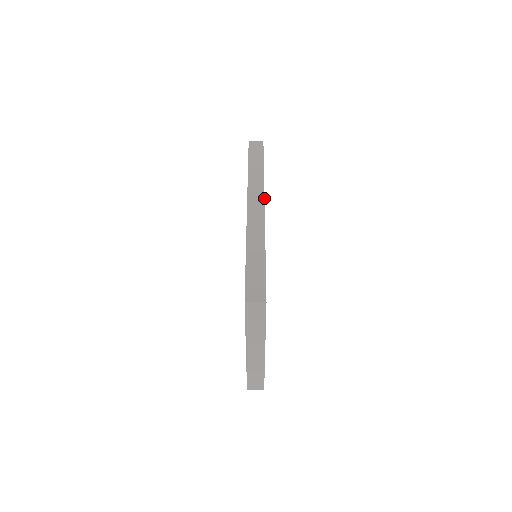
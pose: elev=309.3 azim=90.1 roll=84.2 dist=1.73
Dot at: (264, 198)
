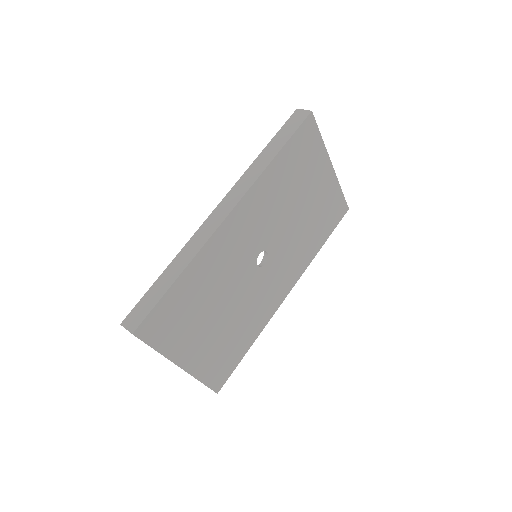
Dot at: (238, 201)
